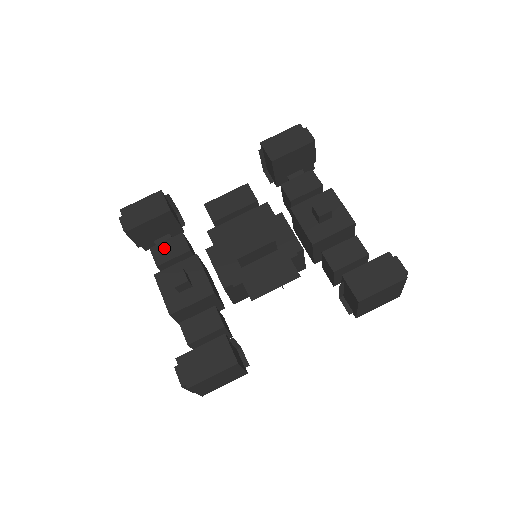
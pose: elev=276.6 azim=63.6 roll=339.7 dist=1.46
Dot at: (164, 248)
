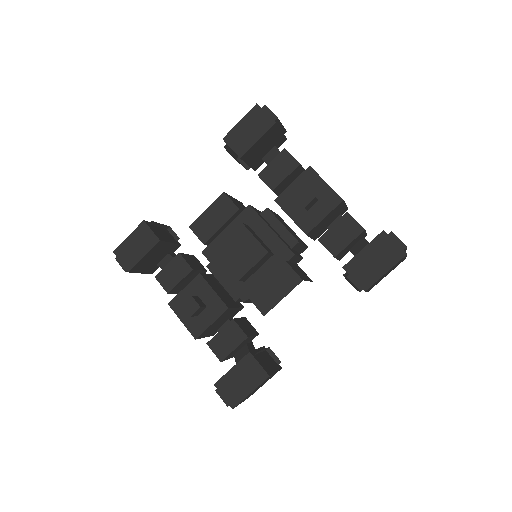
Dot at: (168, 274)
